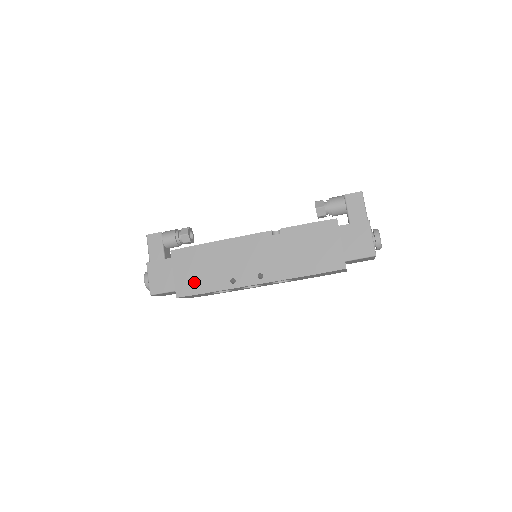
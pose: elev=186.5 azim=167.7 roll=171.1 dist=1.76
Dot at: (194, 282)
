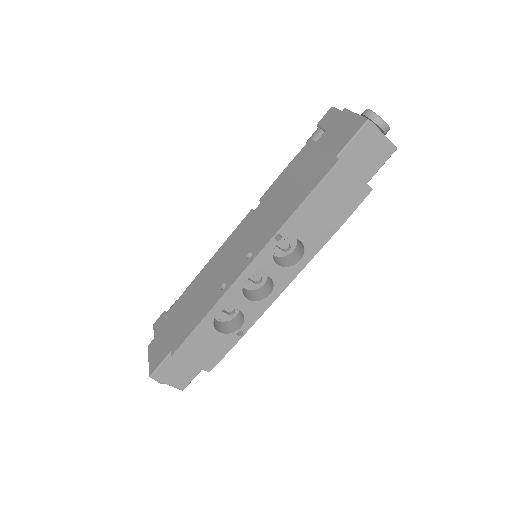
Dot at: (187, 323)
